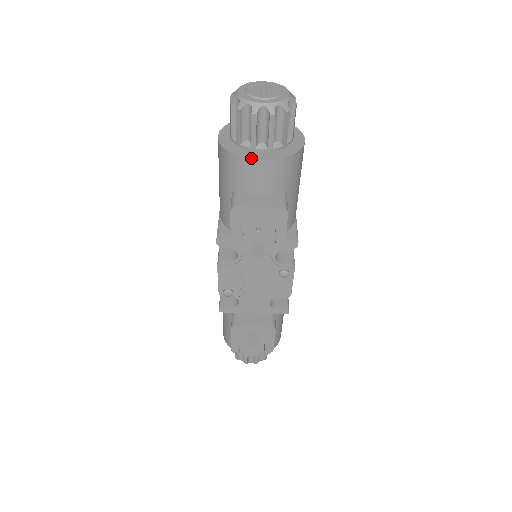
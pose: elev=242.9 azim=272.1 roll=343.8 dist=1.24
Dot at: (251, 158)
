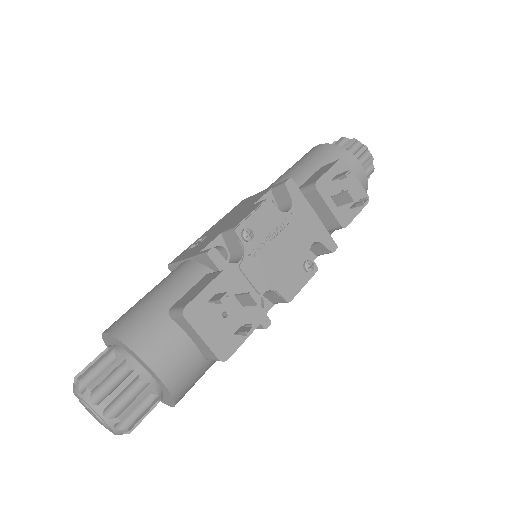
Dot at: (356, 158)
